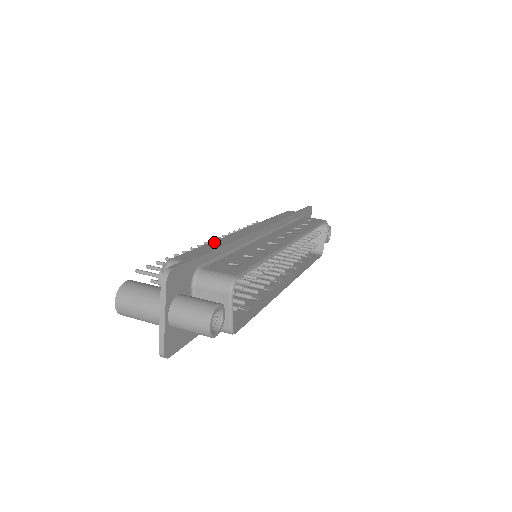
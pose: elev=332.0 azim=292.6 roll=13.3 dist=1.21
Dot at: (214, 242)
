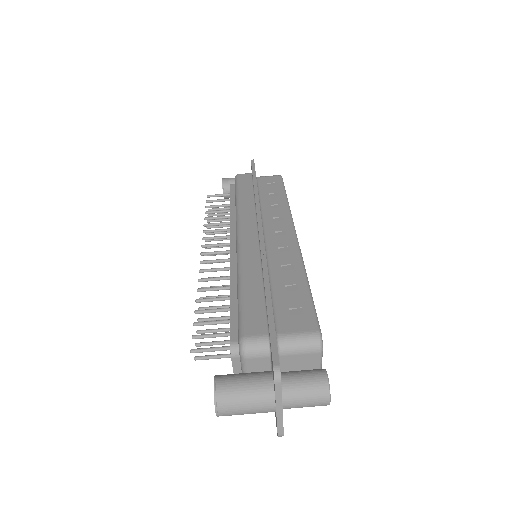
Dot at: (244, 280)
